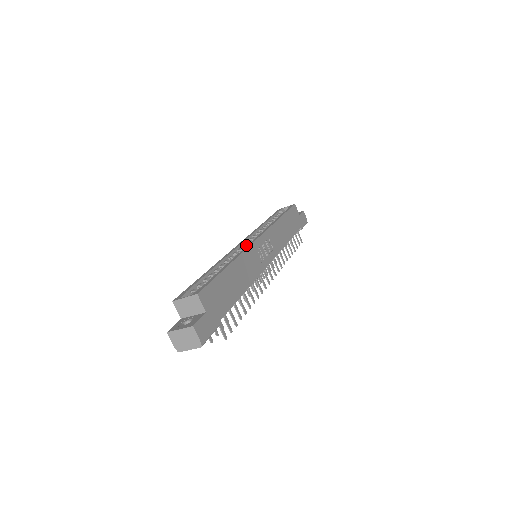
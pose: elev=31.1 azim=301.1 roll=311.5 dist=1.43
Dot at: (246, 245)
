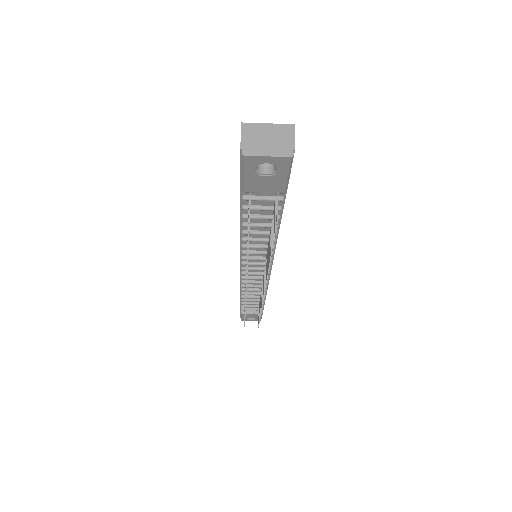
Dot at: occluded
